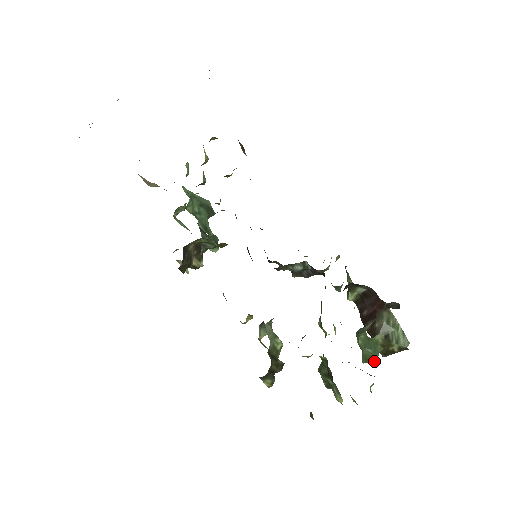
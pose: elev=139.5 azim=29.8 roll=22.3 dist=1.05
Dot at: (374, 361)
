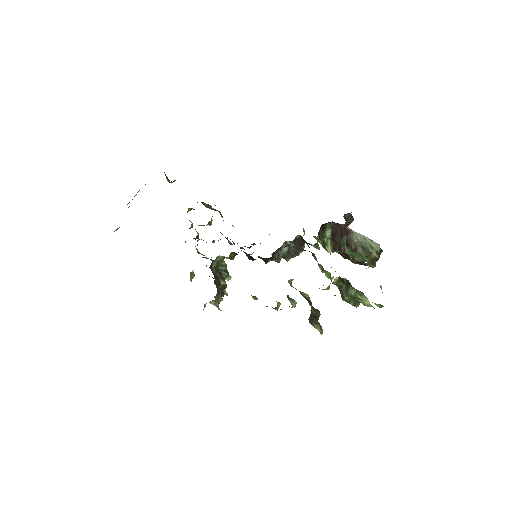
Dot at: occluded
